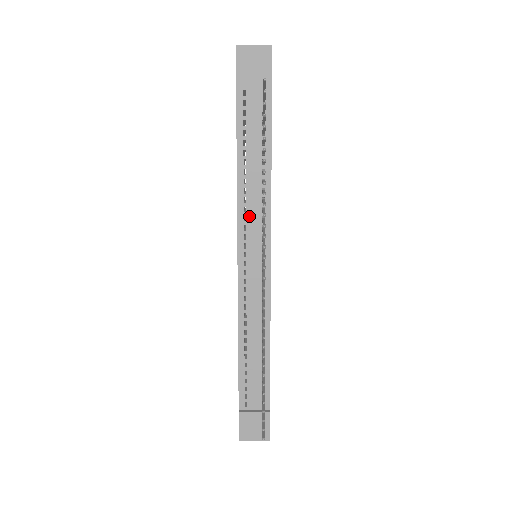
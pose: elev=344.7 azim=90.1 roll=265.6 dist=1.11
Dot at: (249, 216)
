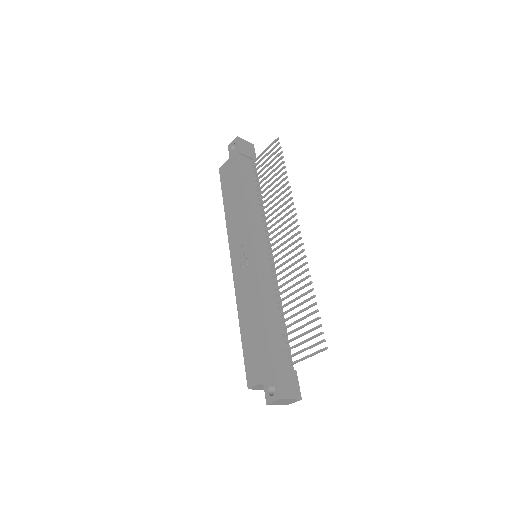
Dot at: (256, 222)
